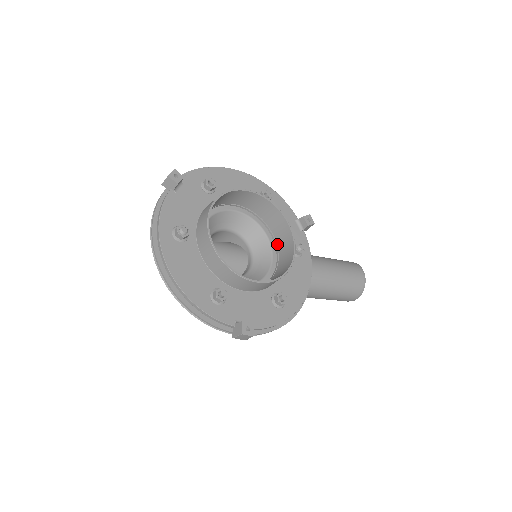
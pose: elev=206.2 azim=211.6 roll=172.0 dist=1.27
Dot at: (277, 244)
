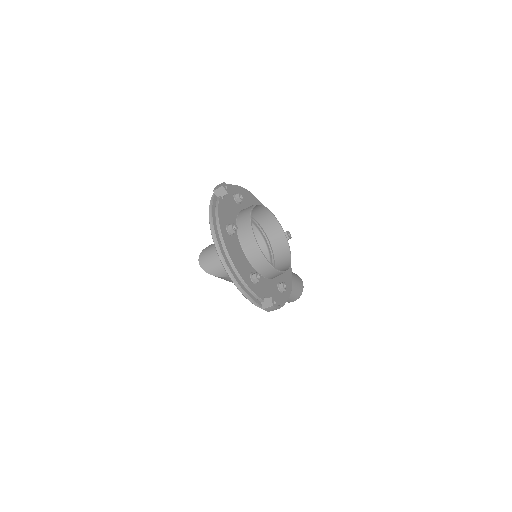
Dot at: (272, 249)
